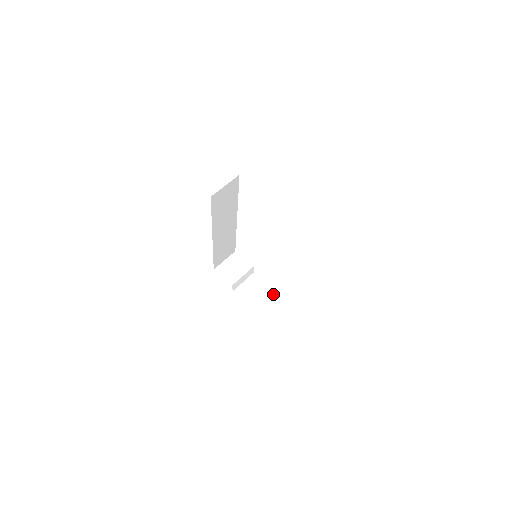
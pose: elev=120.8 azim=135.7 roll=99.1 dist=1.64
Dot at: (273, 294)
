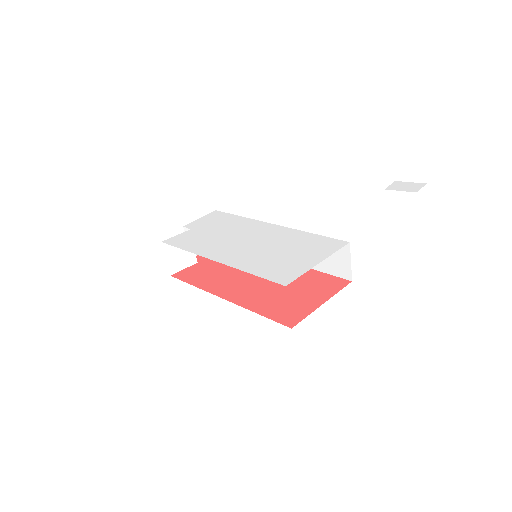
Dot at: occluded
